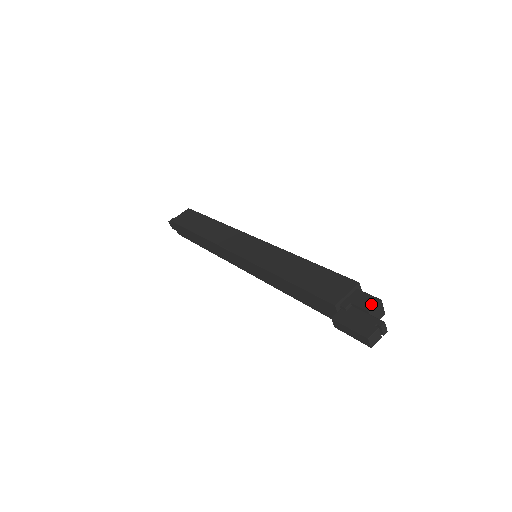
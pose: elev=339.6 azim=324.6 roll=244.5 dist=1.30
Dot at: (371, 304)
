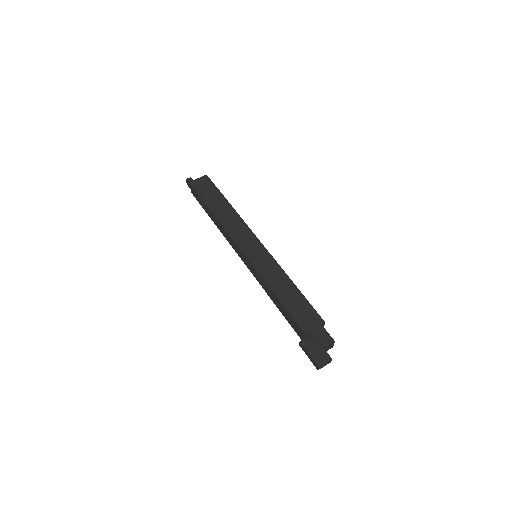
Dot at: (328, 342)
